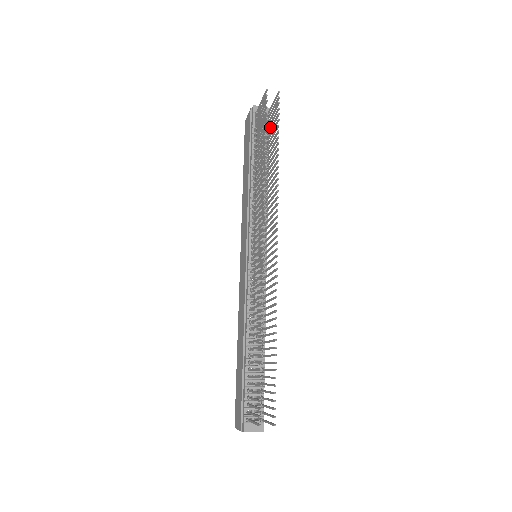
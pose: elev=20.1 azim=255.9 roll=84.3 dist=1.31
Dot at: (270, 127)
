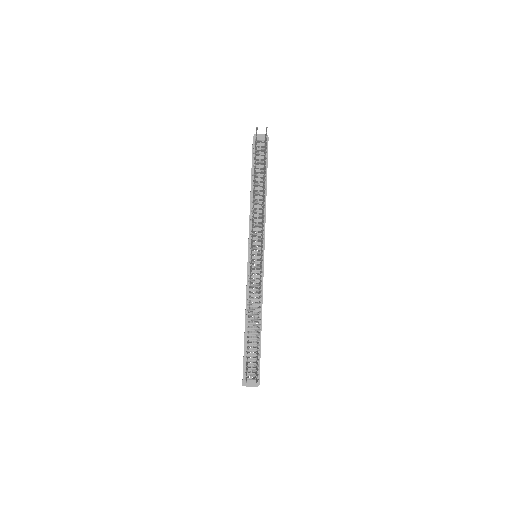
Dot at: occluded
